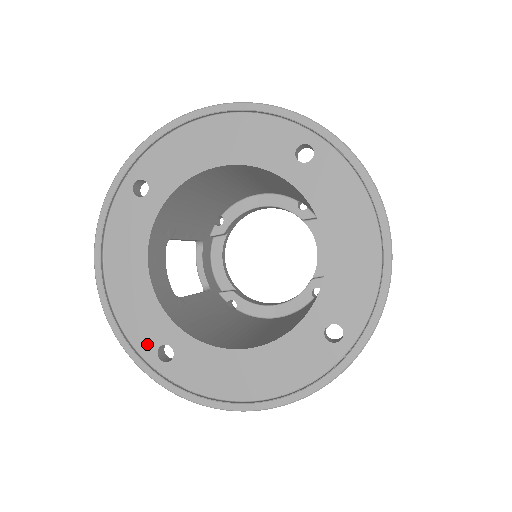
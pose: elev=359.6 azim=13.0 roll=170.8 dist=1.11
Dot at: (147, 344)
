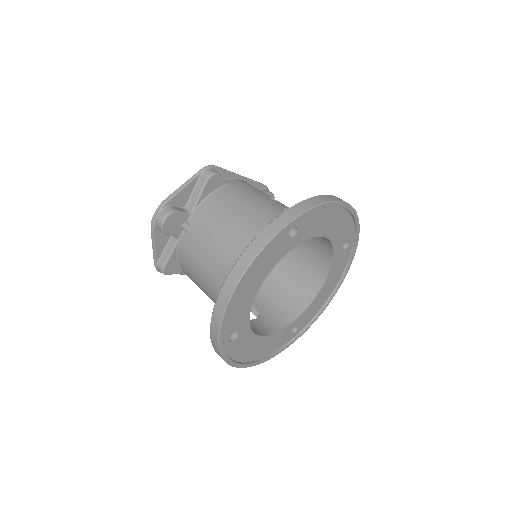
Dot at: (286, 340)
